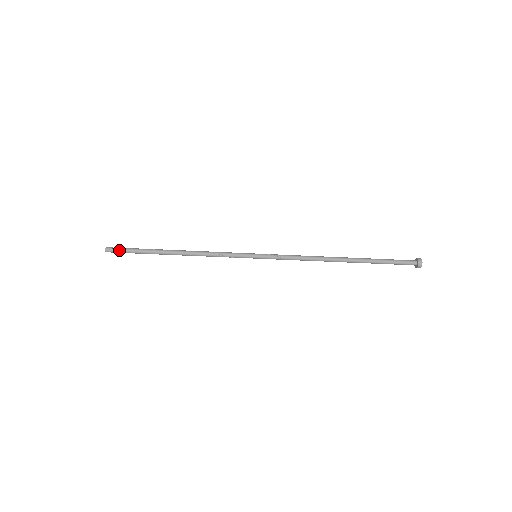
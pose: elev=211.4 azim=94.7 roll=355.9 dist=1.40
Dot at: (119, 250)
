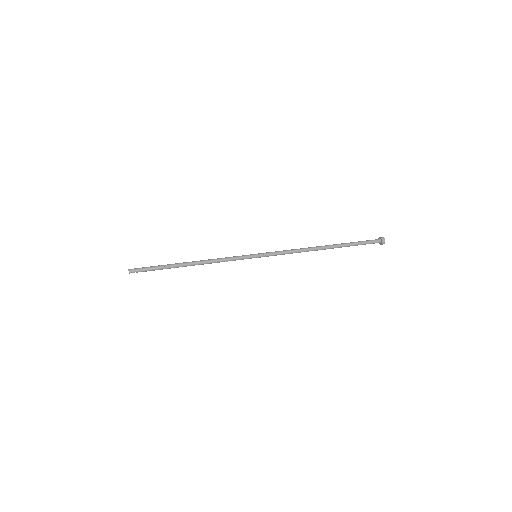
Dot at: occluded
